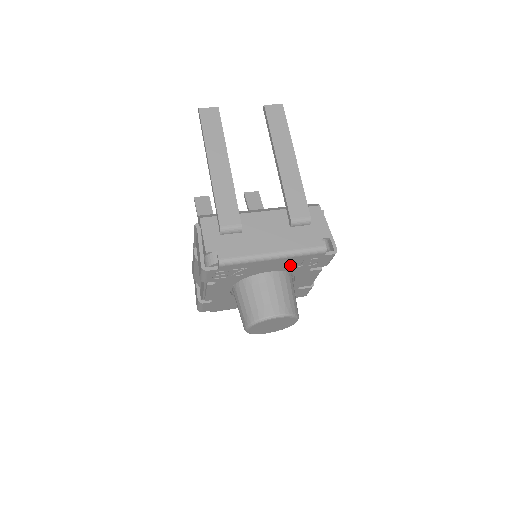
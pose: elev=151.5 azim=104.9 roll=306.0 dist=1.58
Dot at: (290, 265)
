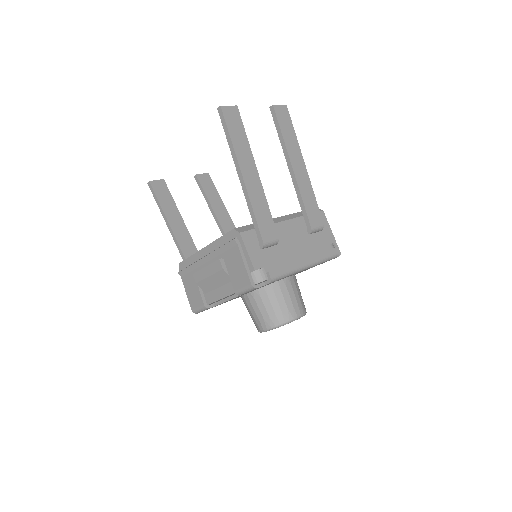
Dot at: (306, 269)
